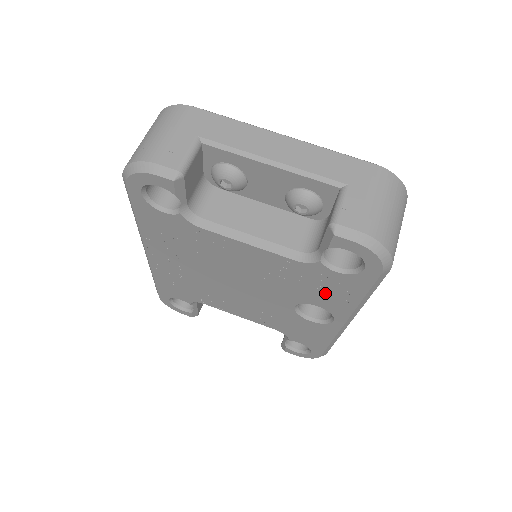
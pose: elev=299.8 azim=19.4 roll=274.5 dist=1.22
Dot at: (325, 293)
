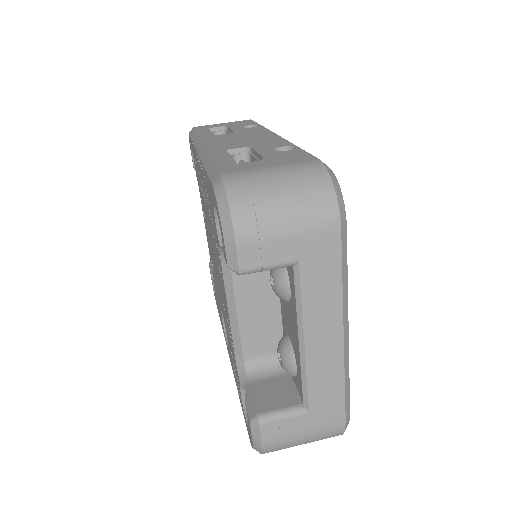
Dot at: occluded
